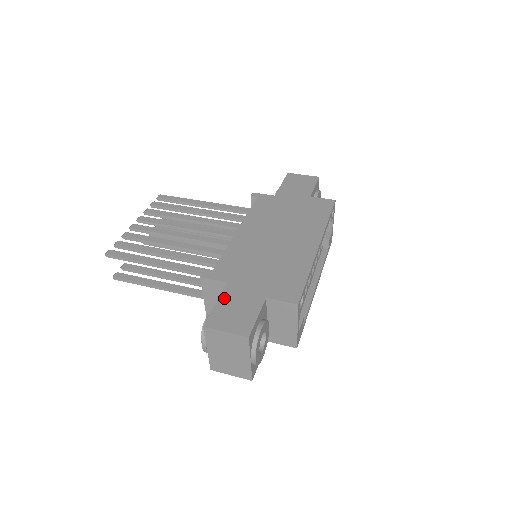
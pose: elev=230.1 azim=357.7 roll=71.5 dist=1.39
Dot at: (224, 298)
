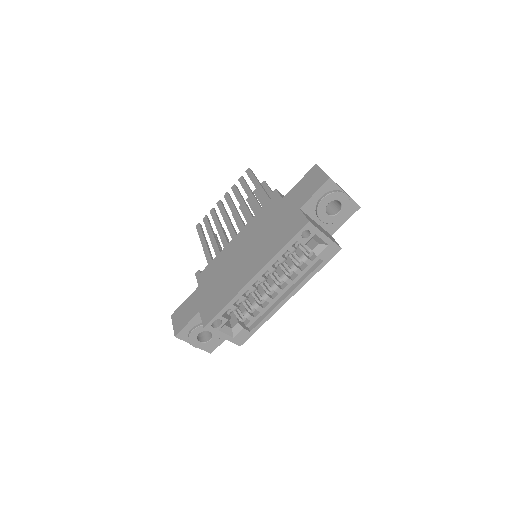
Dot at: (189, 299)
